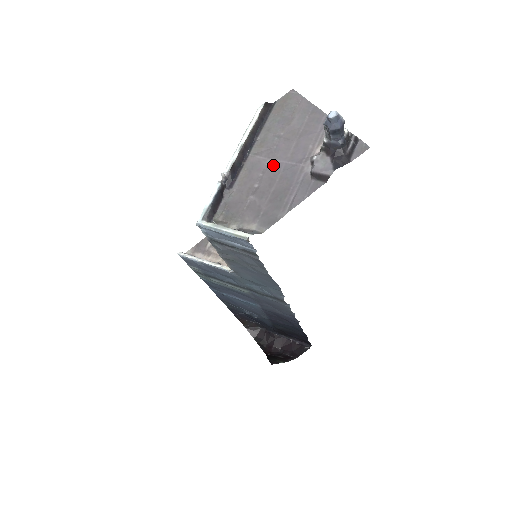
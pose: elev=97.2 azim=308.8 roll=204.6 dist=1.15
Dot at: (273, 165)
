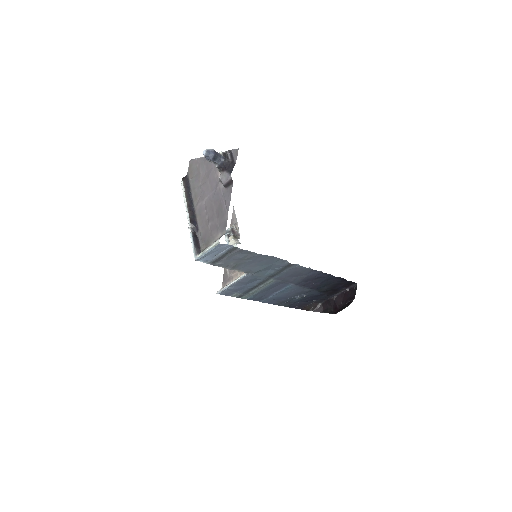
Dot at: (207, 201)
